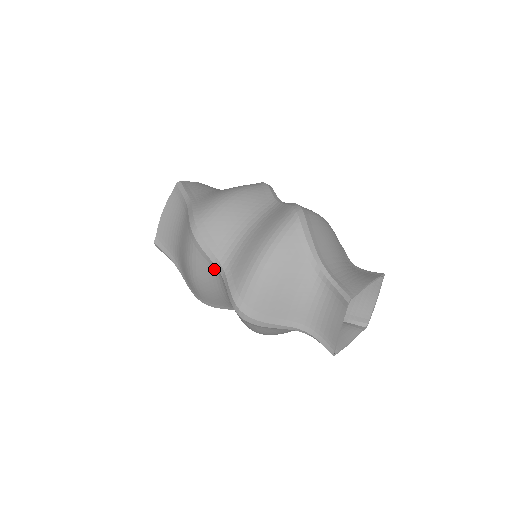
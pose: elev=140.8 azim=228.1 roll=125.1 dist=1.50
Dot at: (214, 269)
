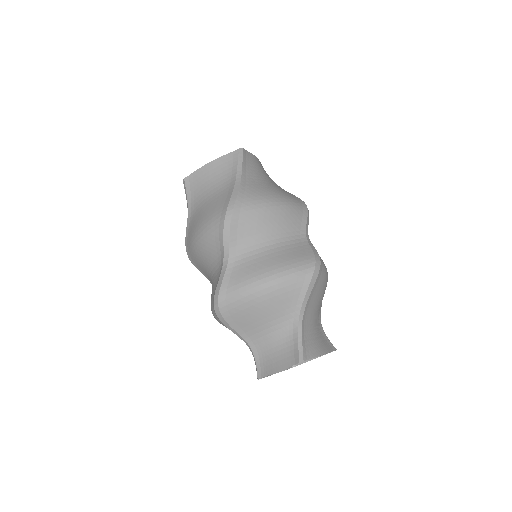
Dot at: occluded
